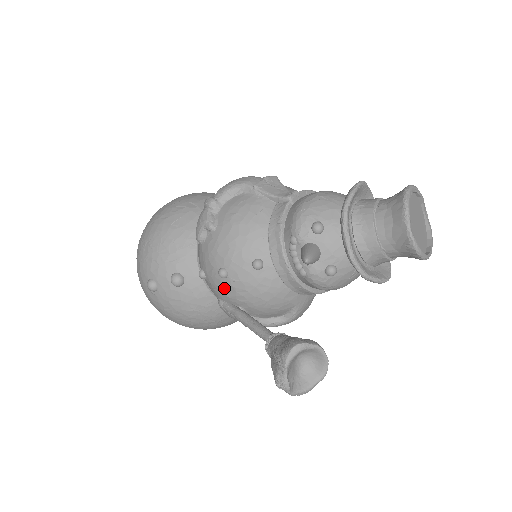
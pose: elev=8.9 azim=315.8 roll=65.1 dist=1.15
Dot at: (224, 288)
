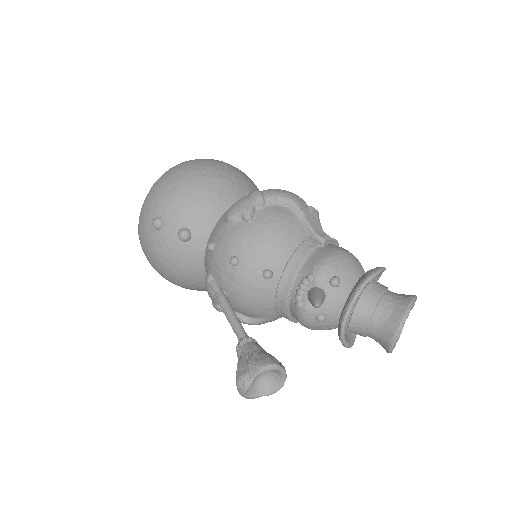
Dot at: (225, 272)
